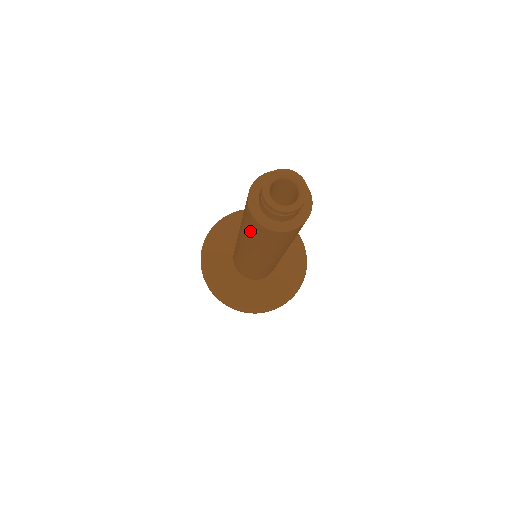
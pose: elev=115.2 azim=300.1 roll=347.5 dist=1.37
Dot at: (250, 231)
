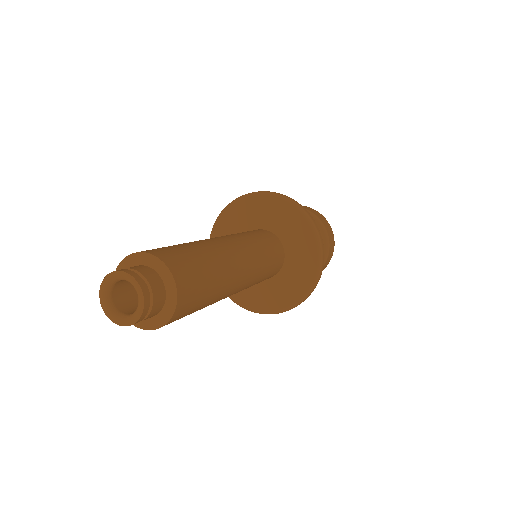
Dot at: occluded
